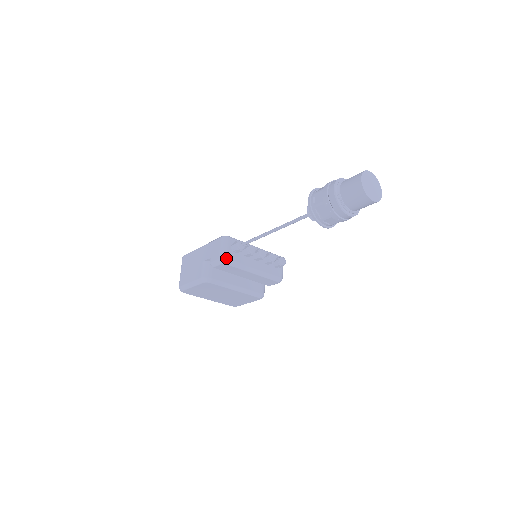
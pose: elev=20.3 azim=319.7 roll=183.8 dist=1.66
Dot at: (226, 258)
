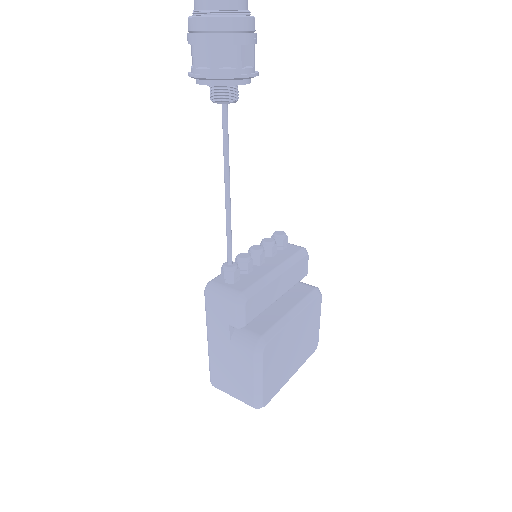
Dot at: (239, 294)
